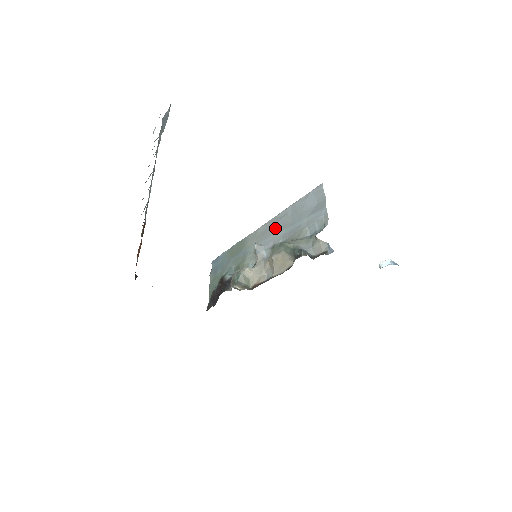
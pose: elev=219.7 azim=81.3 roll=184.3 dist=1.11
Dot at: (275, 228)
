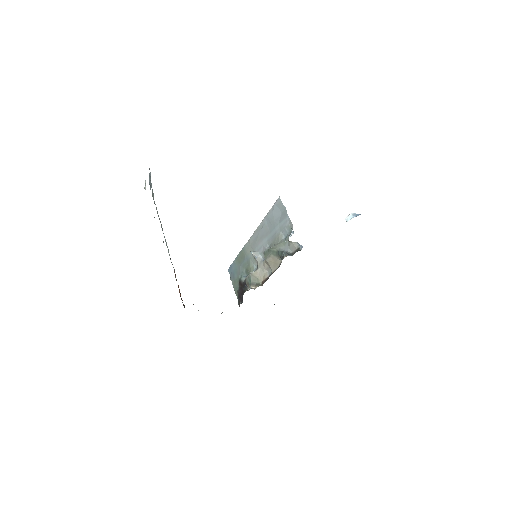
Dot at: (261, 237)
